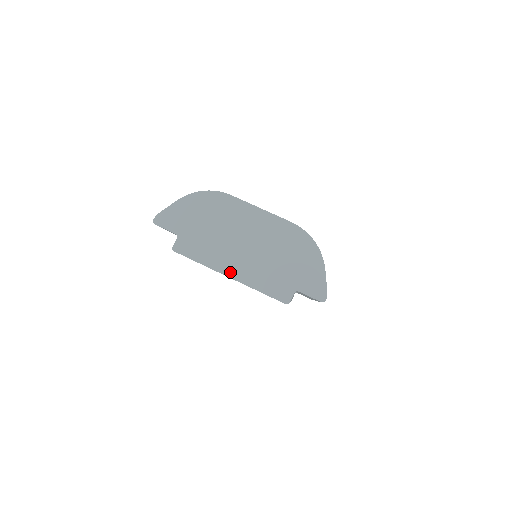
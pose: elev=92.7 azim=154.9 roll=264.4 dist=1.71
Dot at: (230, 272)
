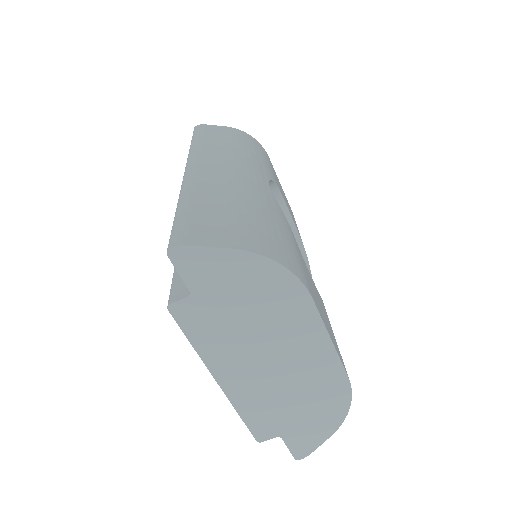
Dot at: (224, 379)
